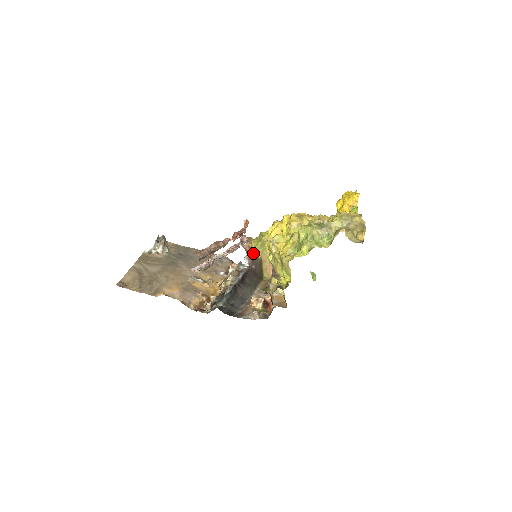
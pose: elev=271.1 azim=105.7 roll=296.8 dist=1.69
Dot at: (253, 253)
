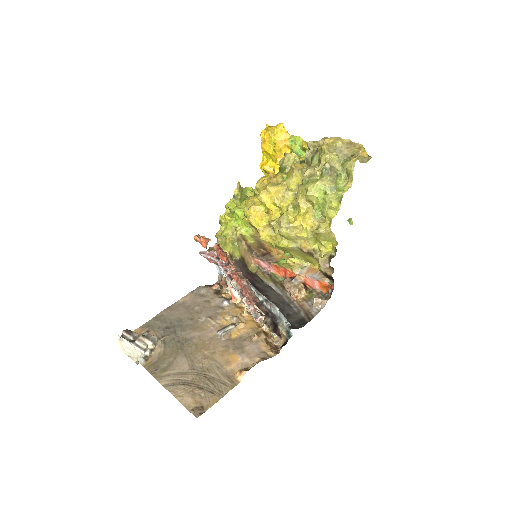
Dot at: (231, 259)
